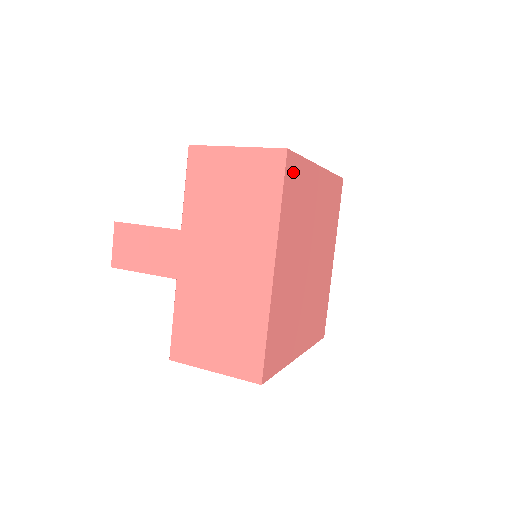
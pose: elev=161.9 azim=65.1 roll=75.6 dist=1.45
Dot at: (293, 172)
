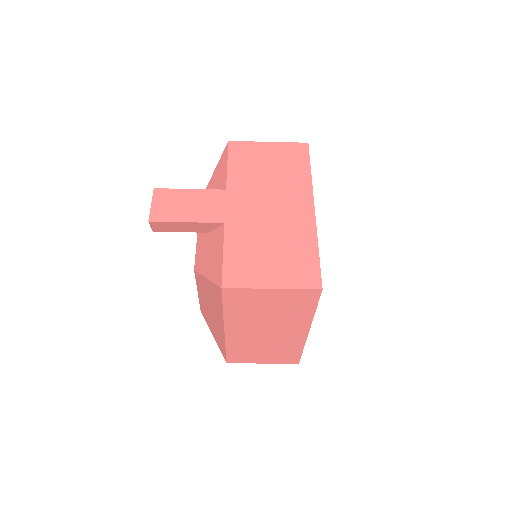
Dot at: occluded
